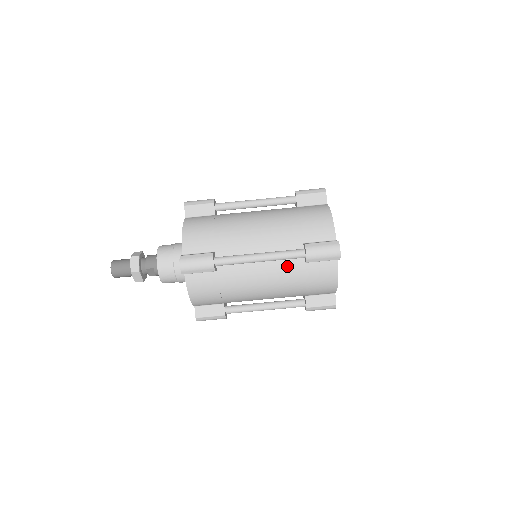
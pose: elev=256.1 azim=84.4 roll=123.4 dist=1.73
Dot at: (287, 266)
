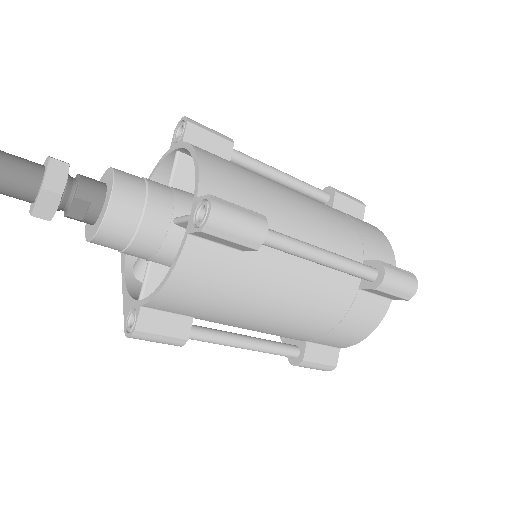
Dot at: (337, 286)
